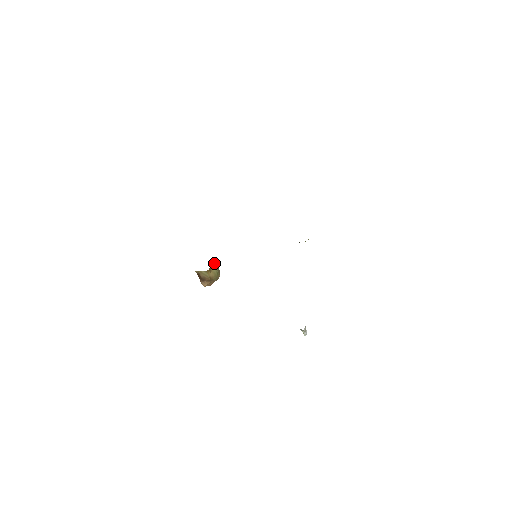
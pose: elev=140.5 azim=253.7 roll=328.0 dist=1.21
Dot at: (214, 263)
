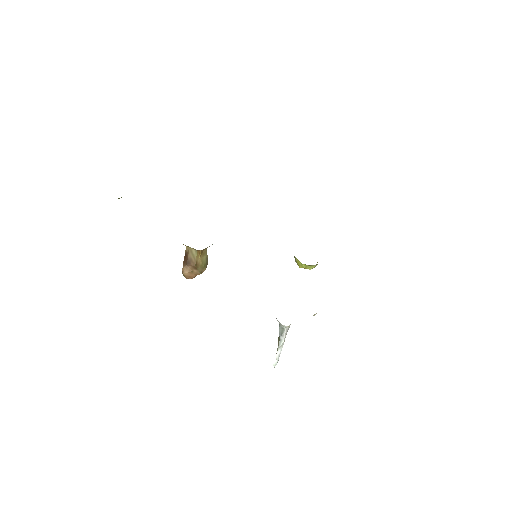
Dot at: occluded
